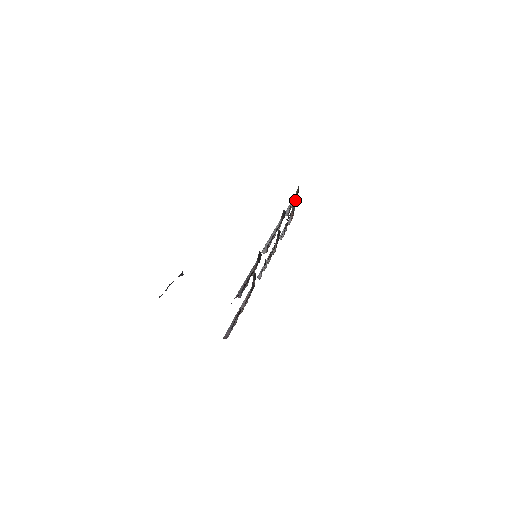
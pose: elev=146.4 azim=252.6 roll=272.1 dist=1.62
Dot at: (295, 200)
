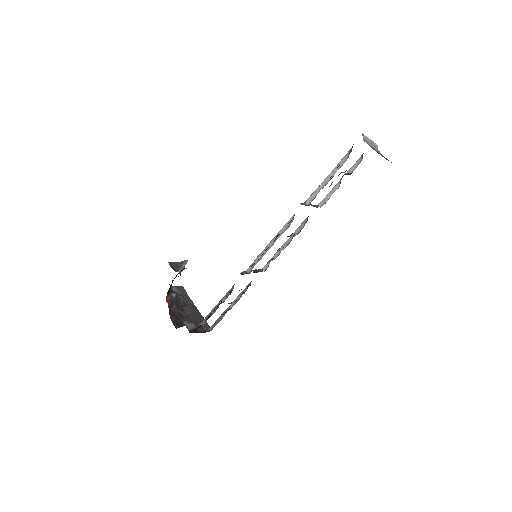
Dot at: occluded
